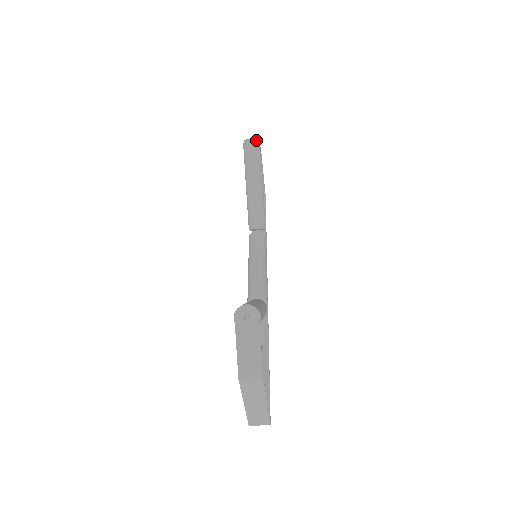
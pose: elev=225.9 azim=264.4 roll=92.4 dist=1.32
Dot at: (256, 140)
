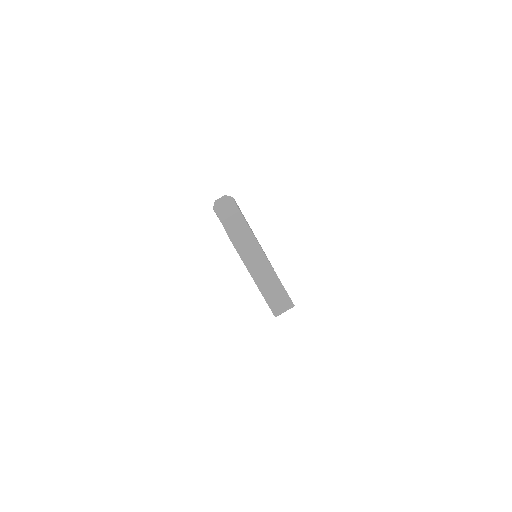
Dot at: occluded
